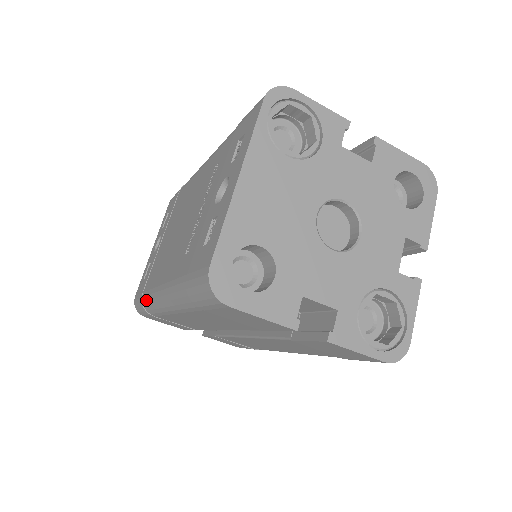
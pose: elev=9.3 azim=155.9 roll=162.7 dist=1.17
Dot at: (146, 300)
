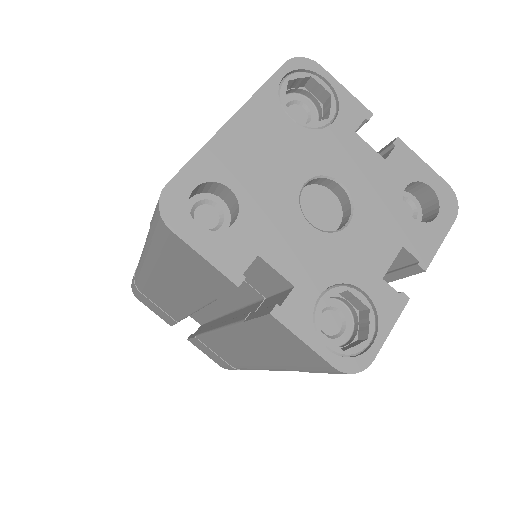
Dot at: (136, 269)
